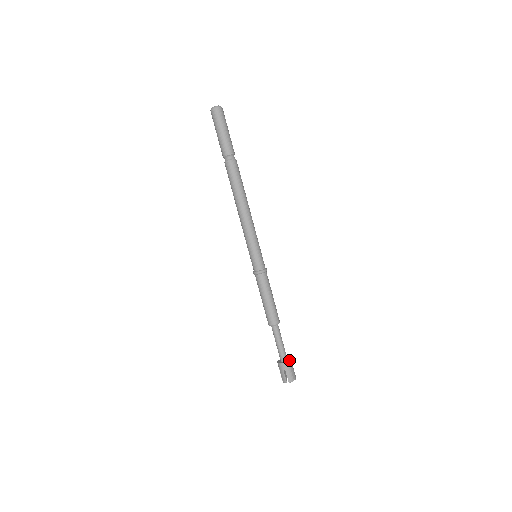
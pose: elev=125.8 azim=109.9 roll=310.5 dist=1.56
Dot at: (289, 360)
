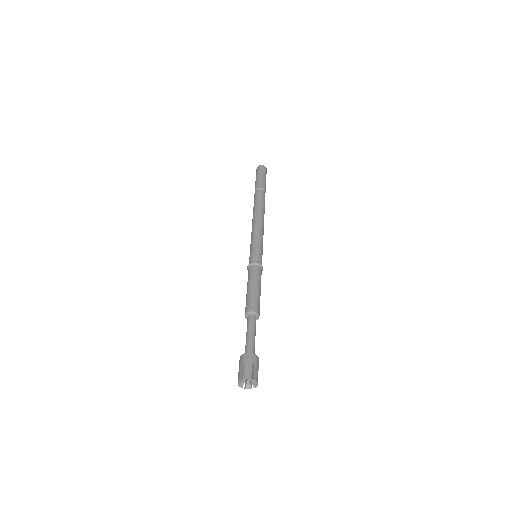
Dot at: occluded
